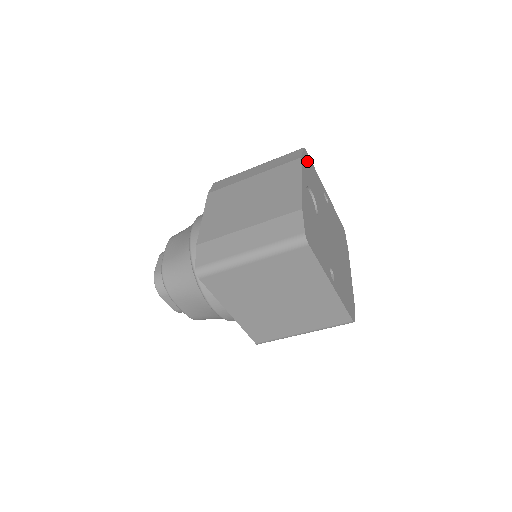
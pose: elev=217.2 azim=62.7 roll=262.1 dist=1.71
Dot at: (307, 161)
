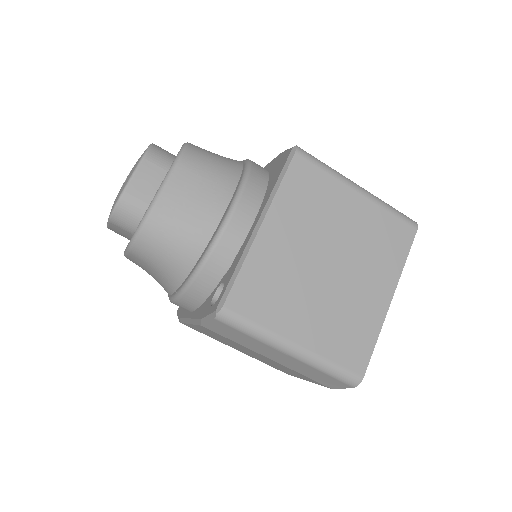
Dot at: occluded
